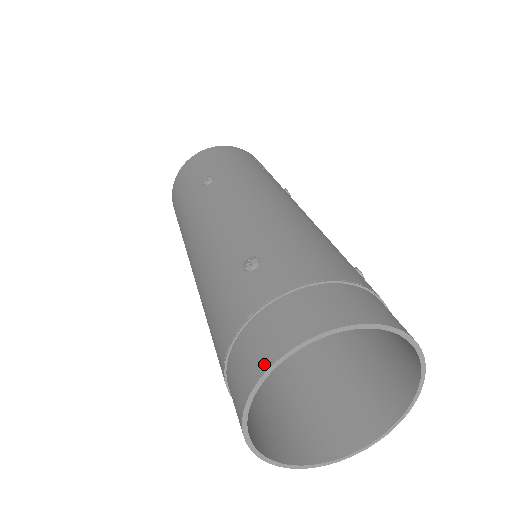
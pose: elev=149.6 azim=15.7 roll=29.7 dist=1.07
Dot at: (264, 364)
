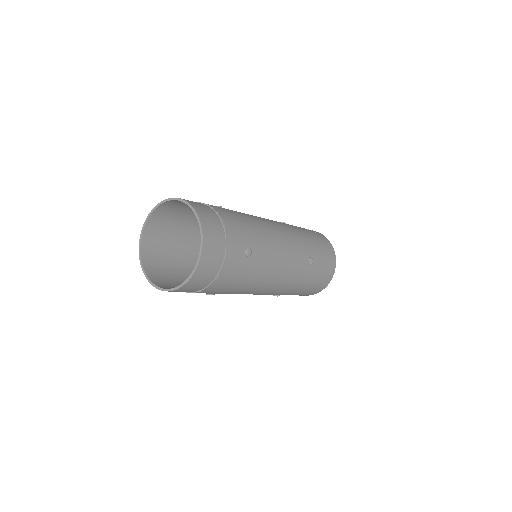
Dot at: (142, 258)
